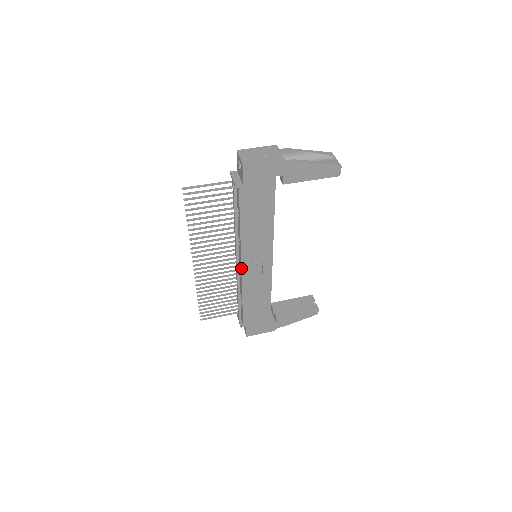
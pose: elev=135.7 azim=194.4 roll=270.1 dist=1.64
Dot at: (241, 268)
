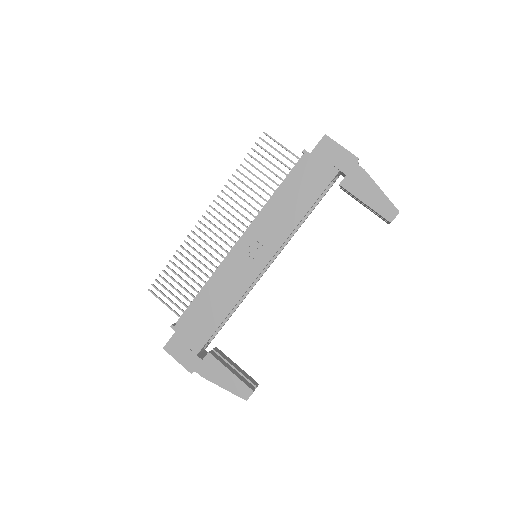
Dot at: (236, 245)
